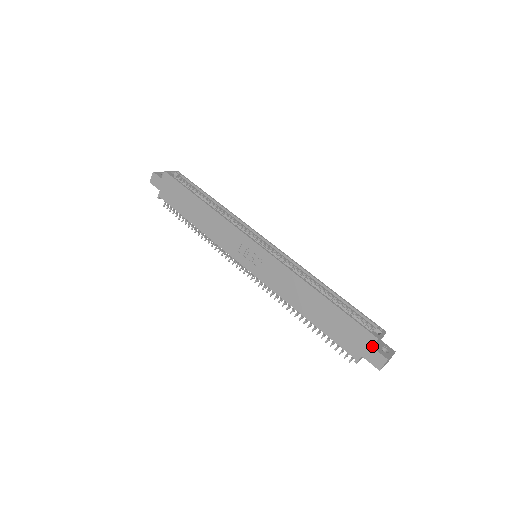
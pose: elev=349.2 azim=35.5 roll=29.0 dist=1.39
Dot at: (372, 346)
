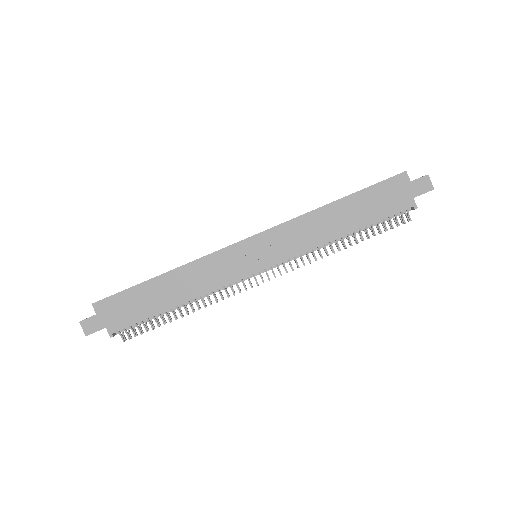
Dot at: (409, 181)
